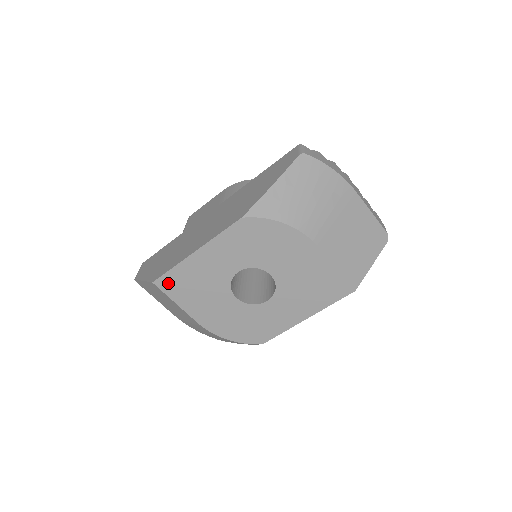
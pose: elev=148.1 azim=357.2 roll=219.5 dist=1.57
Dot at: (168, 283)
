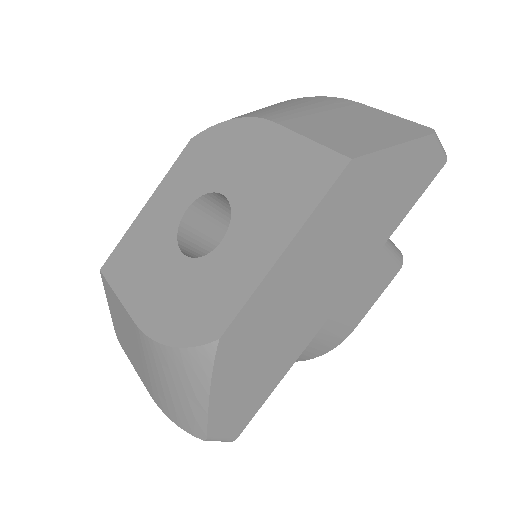
Dot at: (114, 264)
